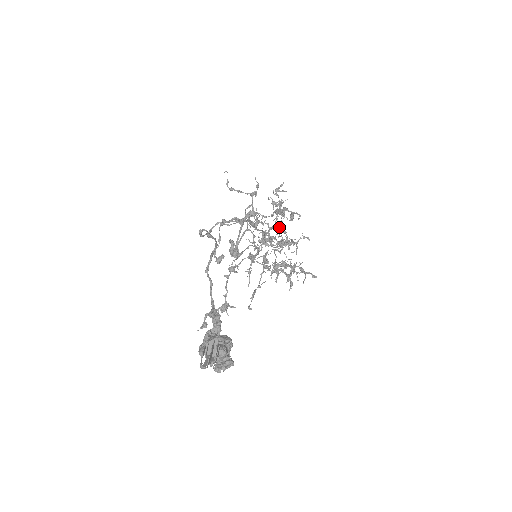
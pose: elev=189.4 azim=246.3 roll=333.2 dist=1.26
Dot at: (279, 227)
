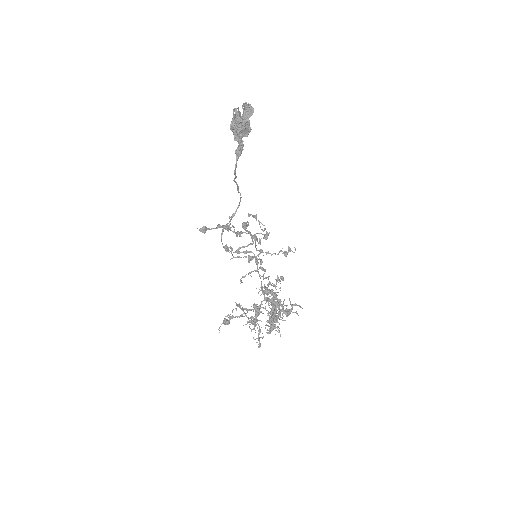
Dot at: occluded
